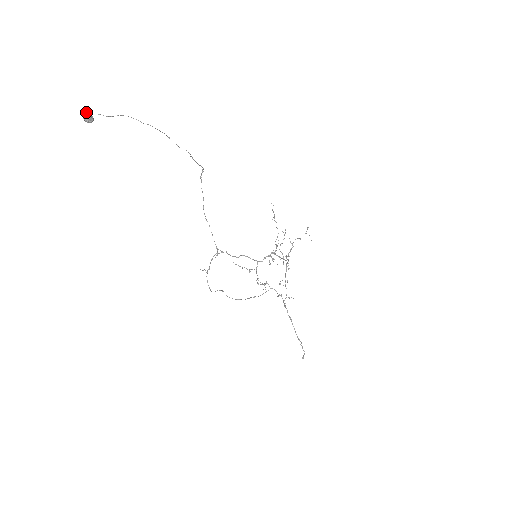
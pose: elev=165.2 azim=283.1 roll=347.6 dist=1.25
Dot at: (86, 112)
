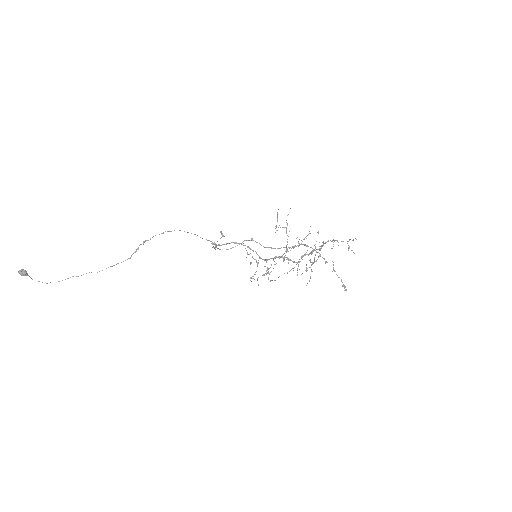
Dot at: (19, 273)
